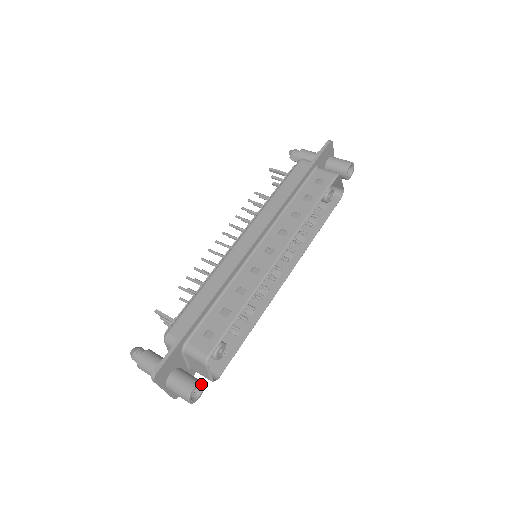
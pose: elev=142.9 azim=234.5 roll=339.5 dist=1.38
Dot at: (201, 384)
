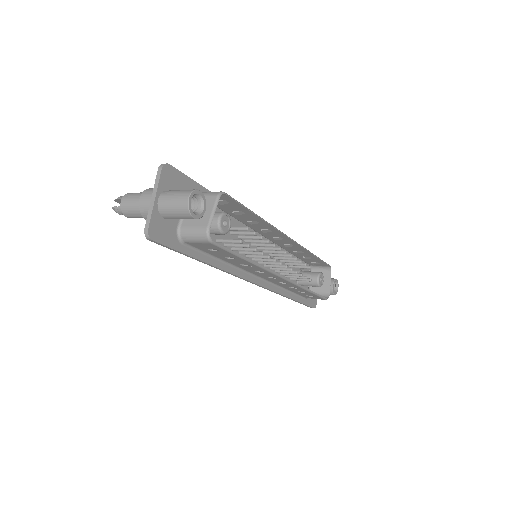
Dot at: (204, 205)
